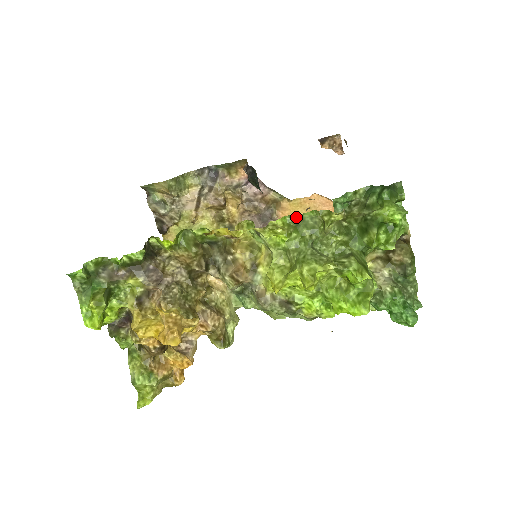
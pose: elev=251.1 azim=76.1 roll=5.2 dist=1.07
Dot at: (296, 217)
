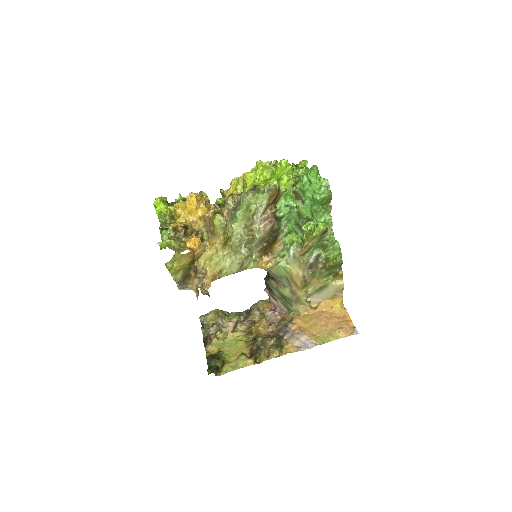
Dot at: occluded
